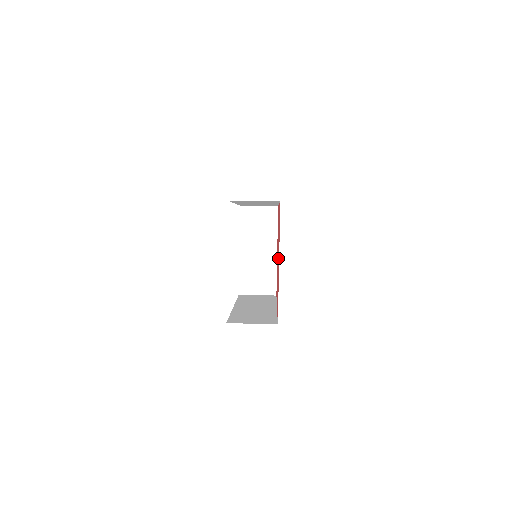
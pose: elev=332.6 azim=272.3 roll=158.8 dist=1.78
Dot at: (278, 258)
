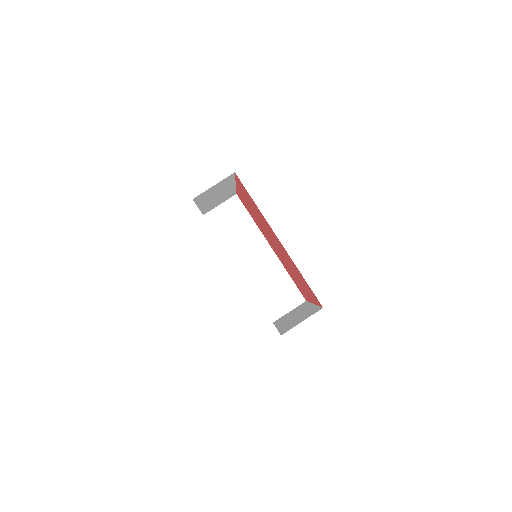
Dot at: (293, 273)
